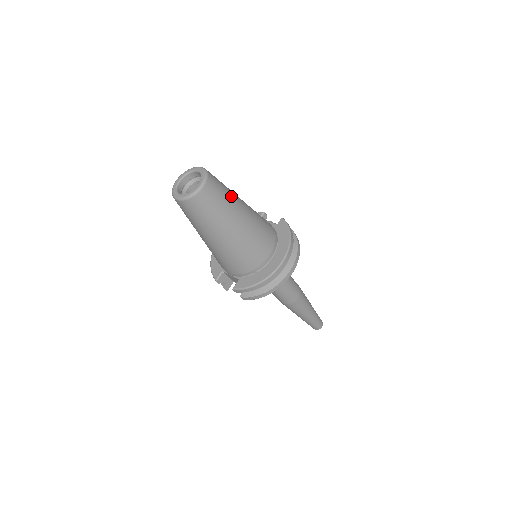
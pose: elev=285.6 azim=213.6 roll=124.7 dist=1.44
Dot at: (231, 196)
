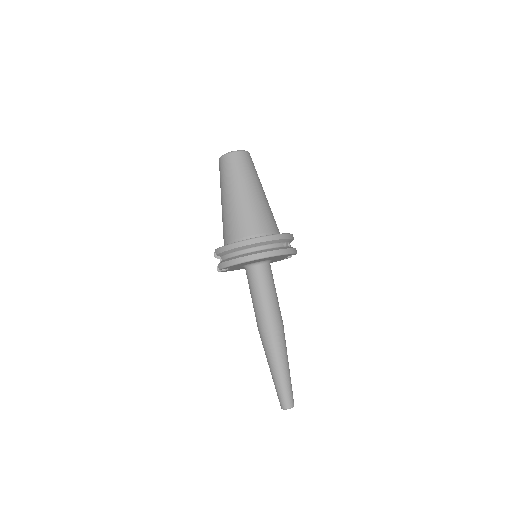
Dot at: (254, 176)
